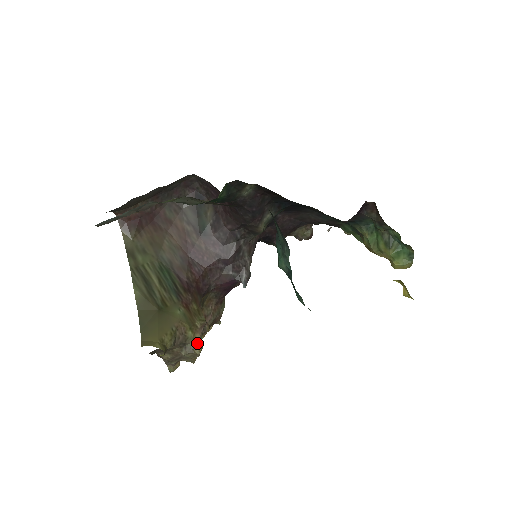
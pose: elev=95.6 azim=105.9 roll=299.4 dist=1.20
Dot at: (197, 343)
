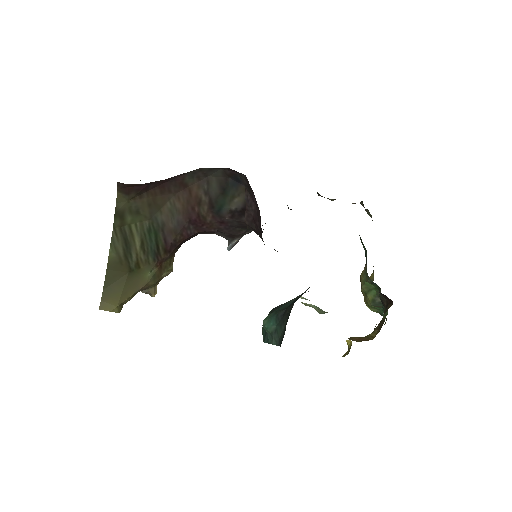
Dot at: (155, 289)
